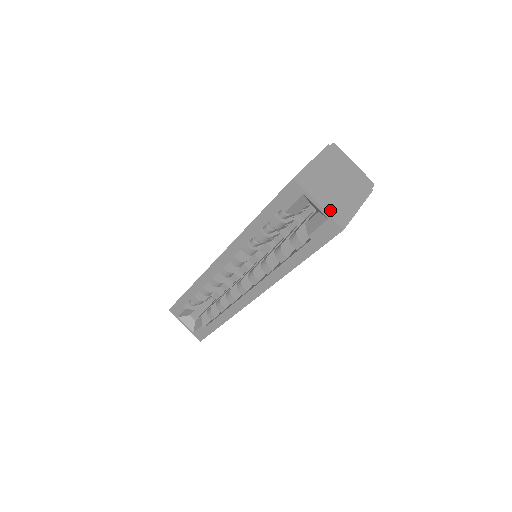
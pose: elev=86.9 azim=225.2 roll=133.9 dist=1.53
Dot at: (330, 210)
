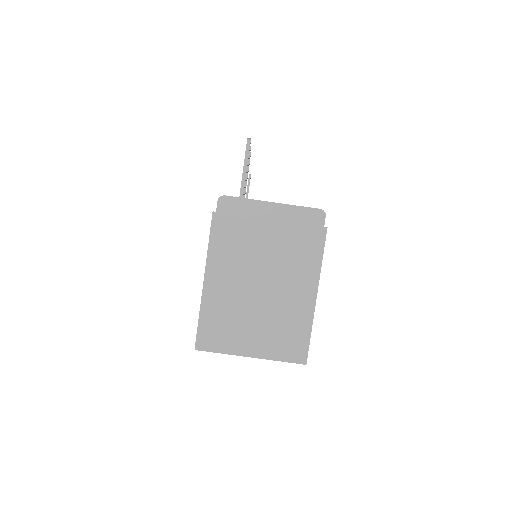
Dot at: (272, 350)
